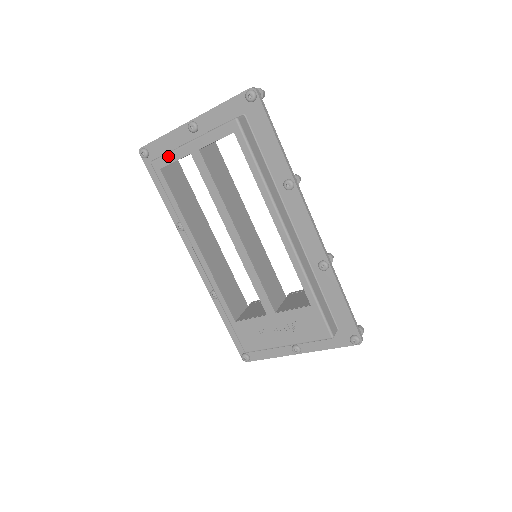
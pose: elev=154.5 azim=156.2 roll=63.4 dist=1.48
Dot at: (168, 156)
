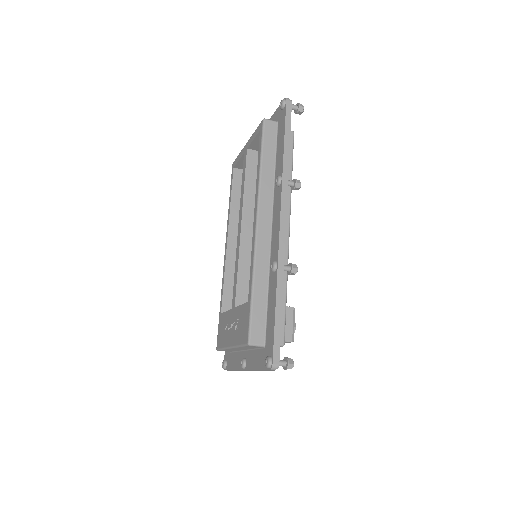
Dot at: (238, 157)
